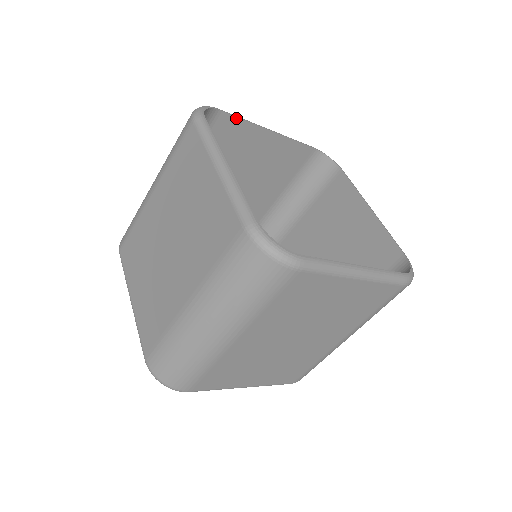
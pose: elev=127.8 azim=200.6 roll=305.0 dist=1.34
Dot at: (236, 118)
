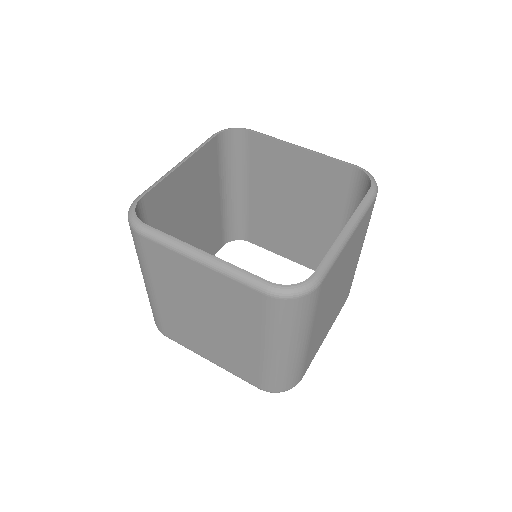
Dot at: (154, 188)
